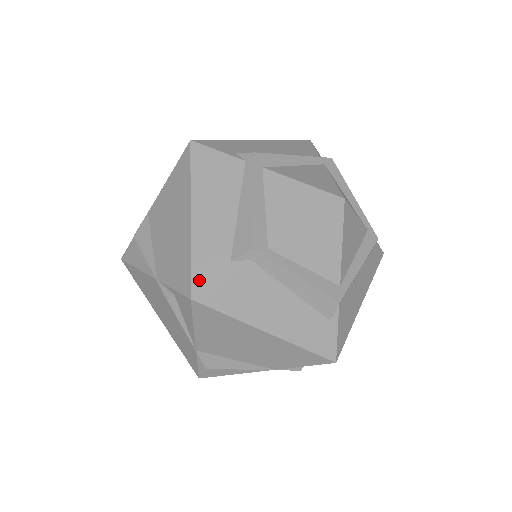
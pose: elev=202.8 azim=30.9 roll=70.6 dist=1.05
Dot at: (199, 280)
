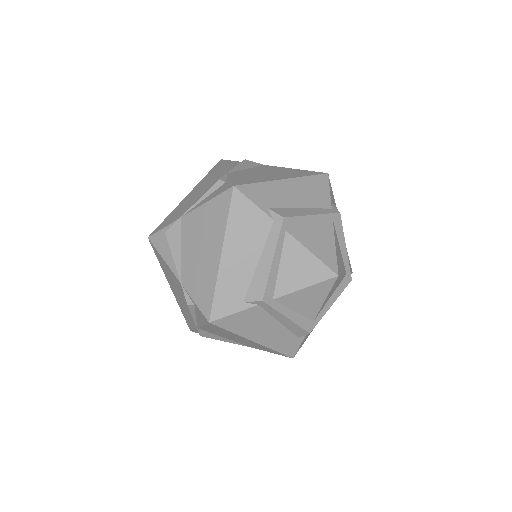
Dot at: (218, 310)
